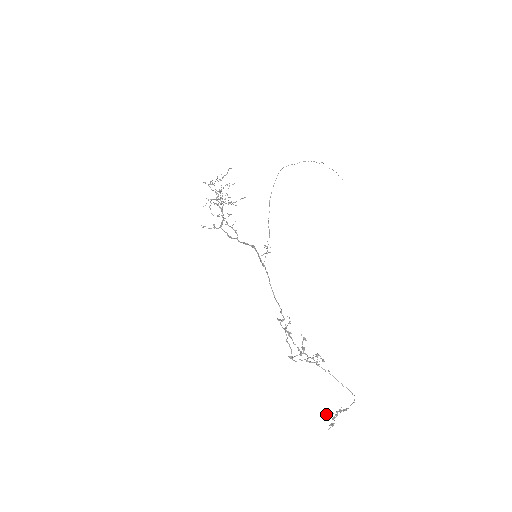
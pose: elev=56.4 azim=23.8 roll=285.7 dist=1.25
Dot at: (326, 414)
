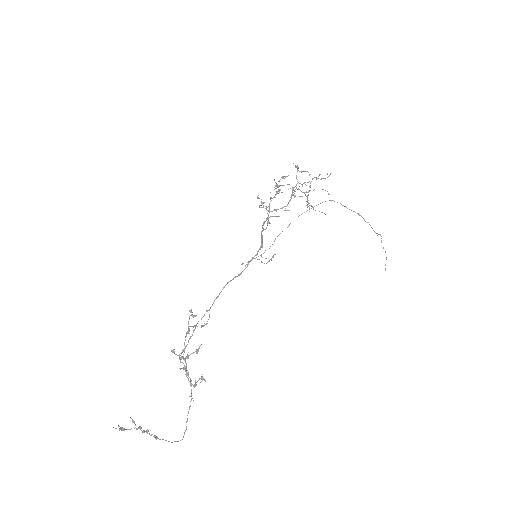
Dot at: occluded
